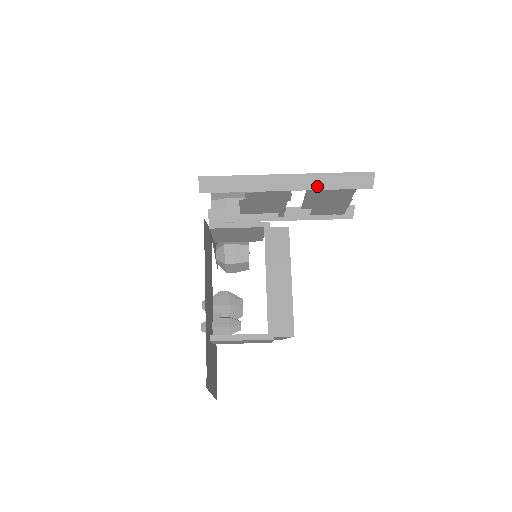
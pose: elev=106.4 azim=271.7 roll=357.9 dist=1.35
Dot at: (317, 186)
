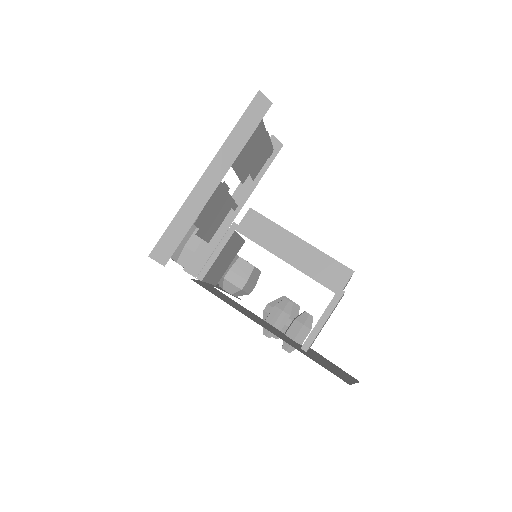
Dot at: (235, 153)
